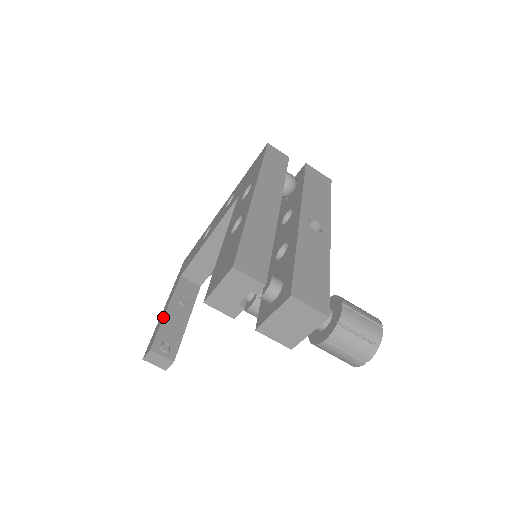
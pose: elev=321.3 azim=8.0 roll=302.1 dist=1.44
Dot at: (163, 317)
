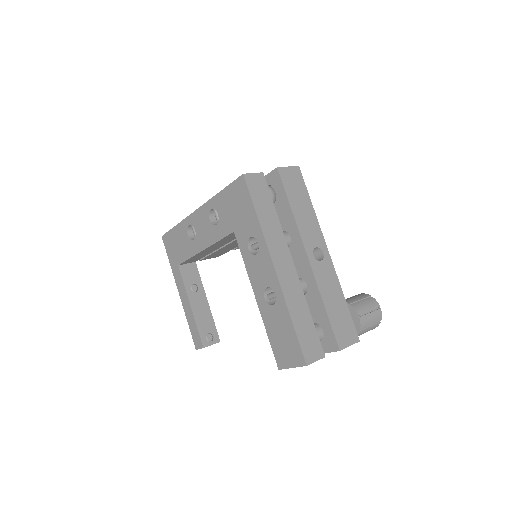
Dot at: (193, 315)
